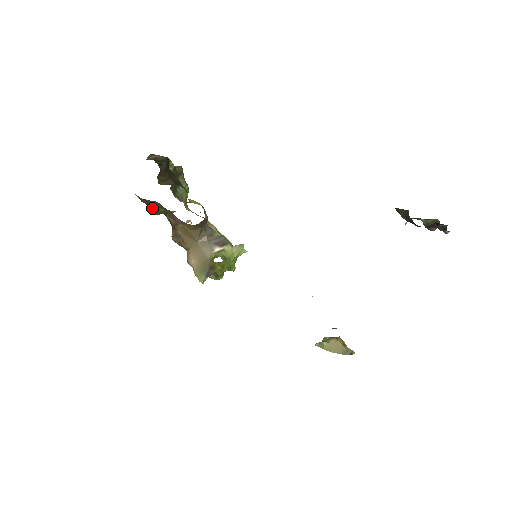
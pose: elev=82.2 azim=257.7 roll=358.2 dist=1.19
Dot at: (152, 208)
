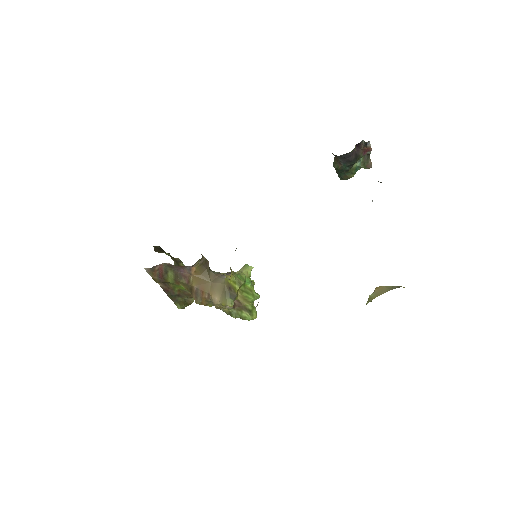
Dot at: (171, 294)
